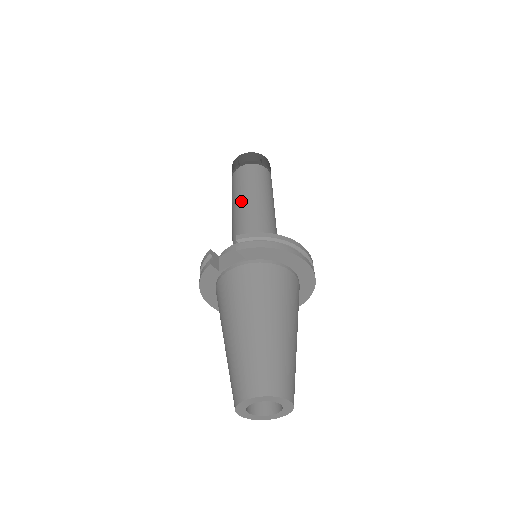
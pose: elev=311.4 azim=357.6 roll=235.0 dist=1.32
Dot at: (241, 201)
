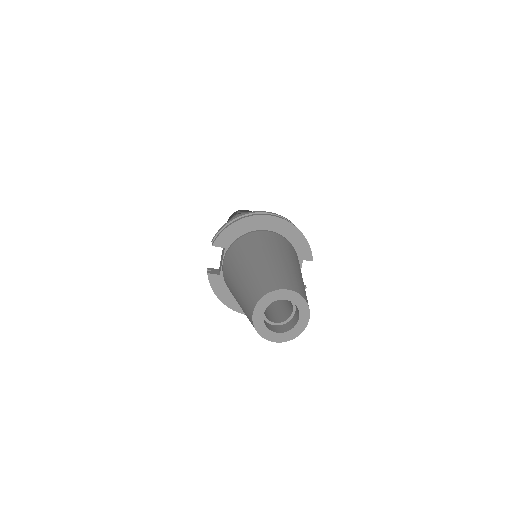
Dot at: occluded
